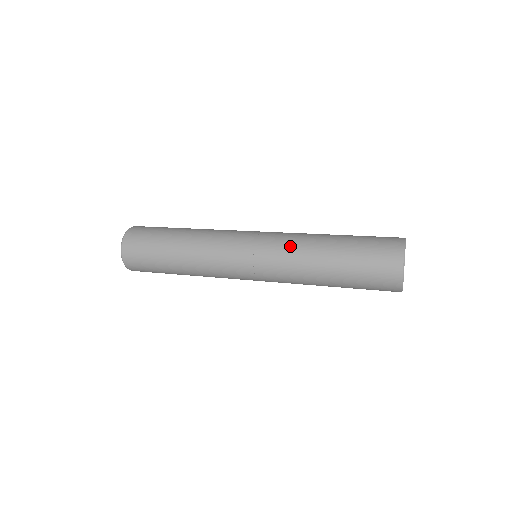
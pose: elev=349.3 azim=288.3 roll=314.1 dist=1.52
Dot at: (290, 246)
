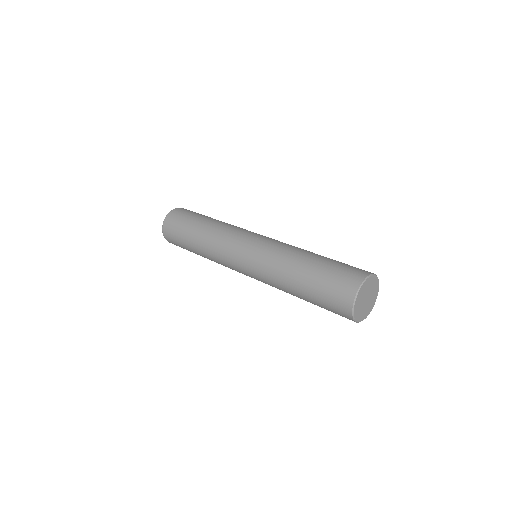
Dot at: (271, 261)
